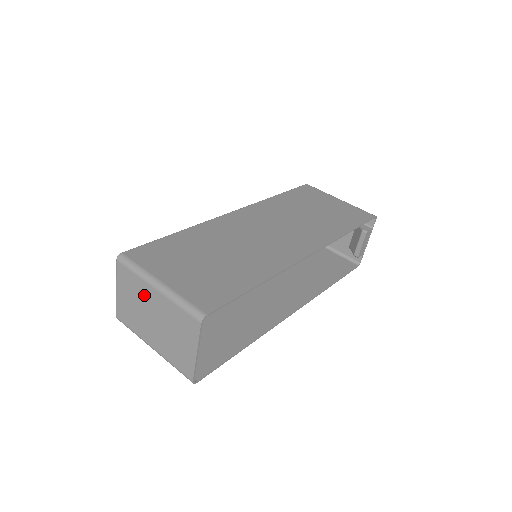
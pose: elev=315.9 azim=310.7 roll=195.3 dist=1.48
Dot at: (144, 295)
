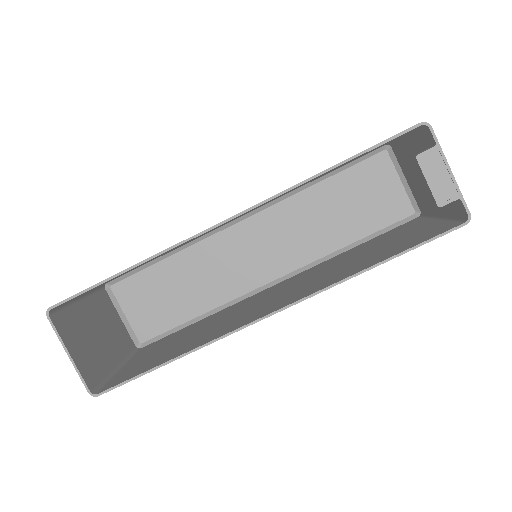
Dot at: (94, 312)
